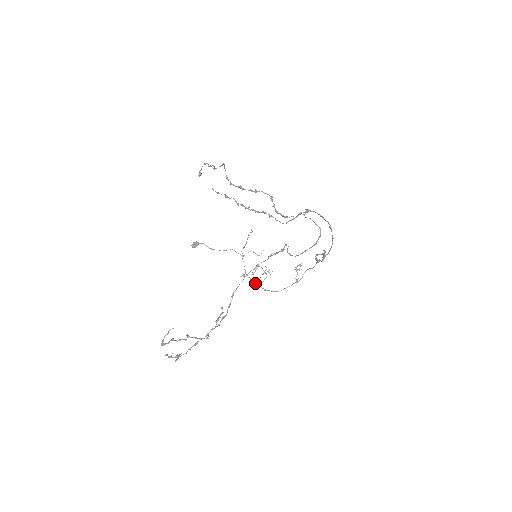
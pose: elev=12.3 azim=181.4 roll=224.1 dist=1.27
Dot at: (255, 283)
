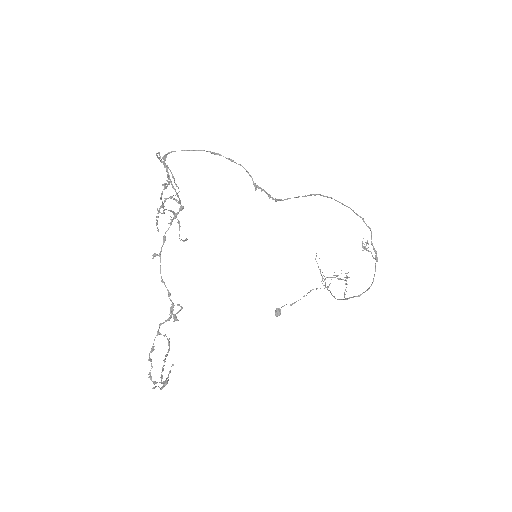
Dot at: (345, 298)
